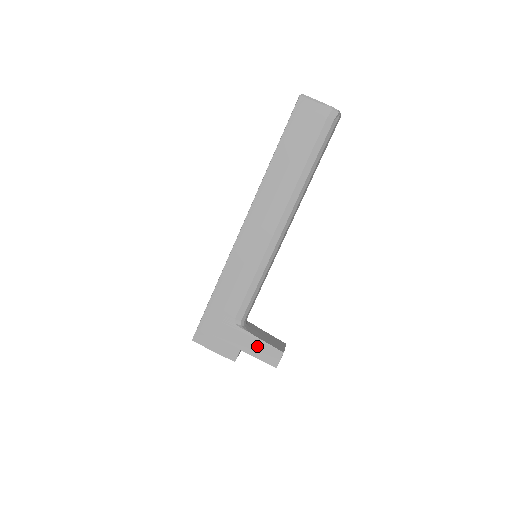
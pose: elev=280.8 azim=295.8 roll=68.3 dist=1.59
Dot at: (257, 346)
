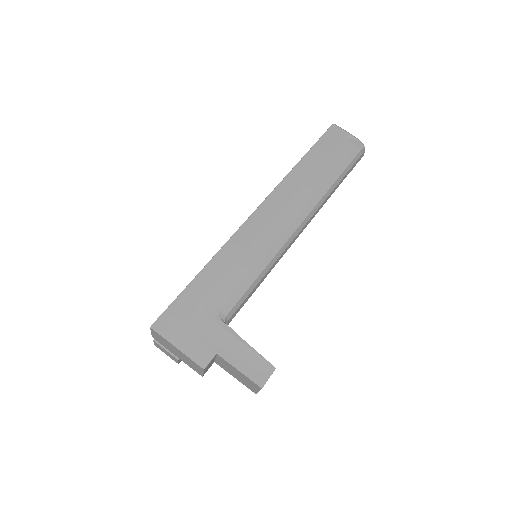
Dot at: (241, 352)
